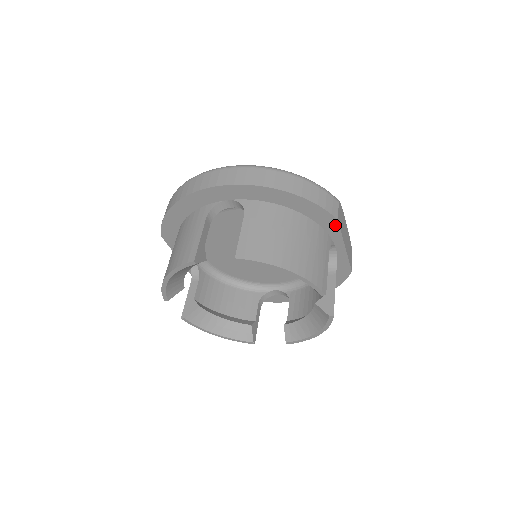
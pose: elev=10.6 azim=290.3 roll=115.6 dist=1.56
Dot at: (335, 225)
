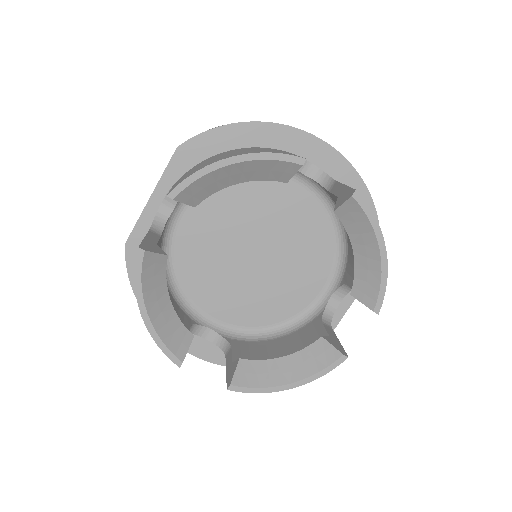
Dot at: occluded
